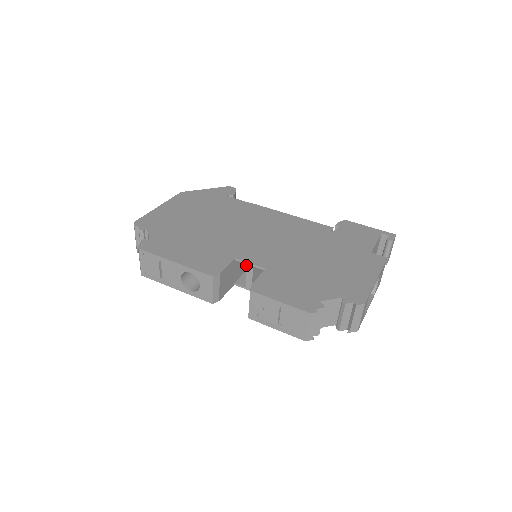
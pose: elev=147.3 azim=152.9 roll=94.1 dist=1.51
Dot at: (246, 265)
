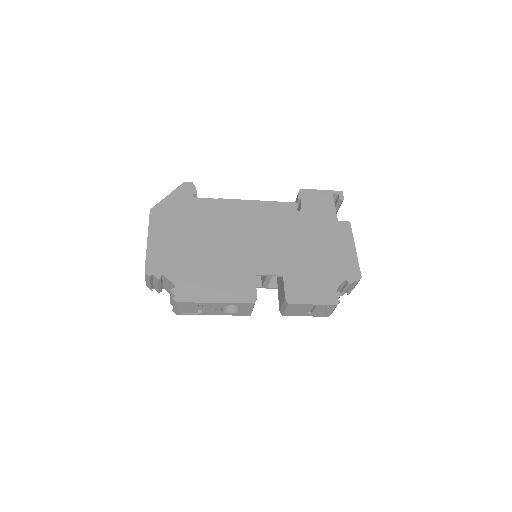
Dot at: occluded
